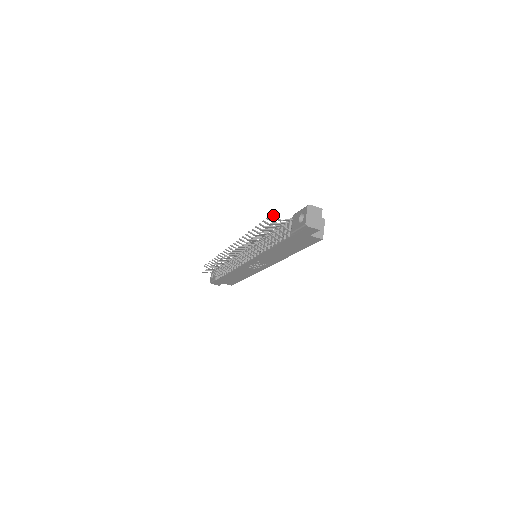
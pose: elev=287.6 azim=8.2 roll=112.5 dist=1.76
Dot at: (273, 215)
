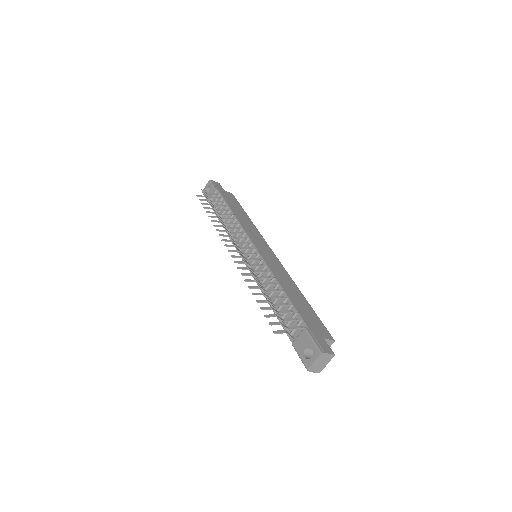
Dot at: (282, 325)
